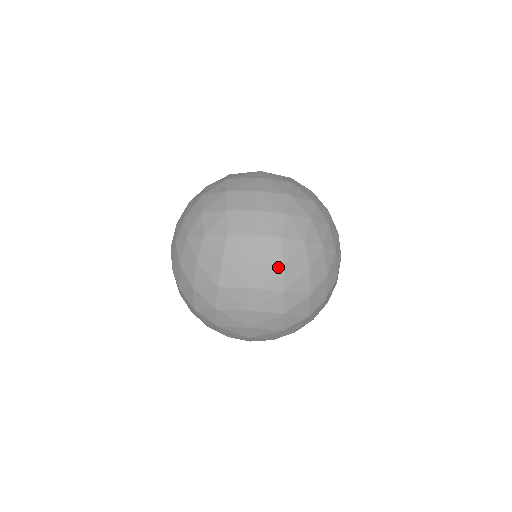
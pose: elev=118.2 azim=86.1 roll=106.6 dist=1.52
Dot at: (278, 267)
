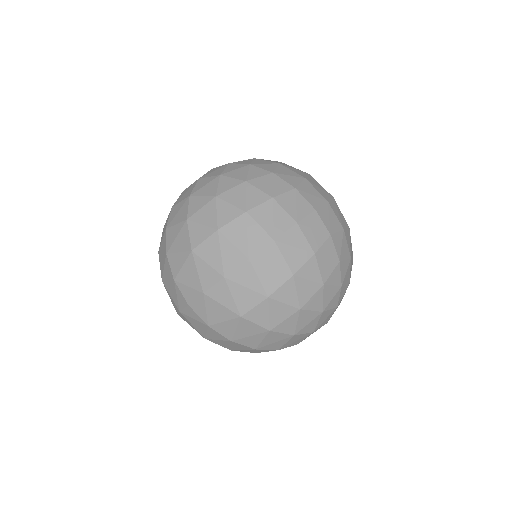
Dot at: (310, 250)
